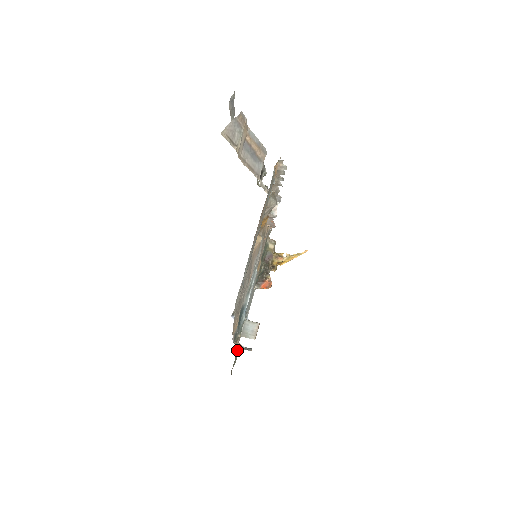
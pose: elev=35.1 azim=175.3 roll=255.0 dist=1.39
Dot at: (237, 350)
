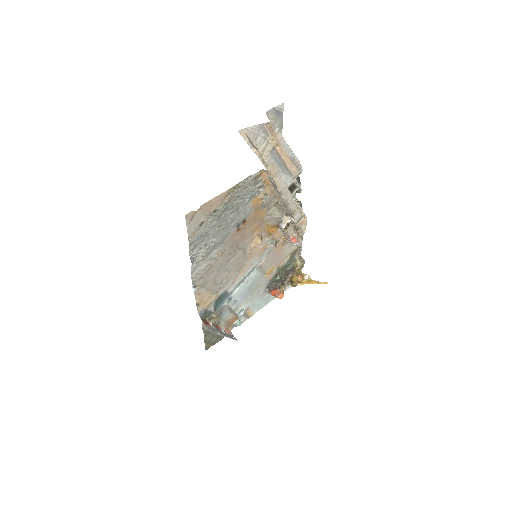
Dot at: occluded
